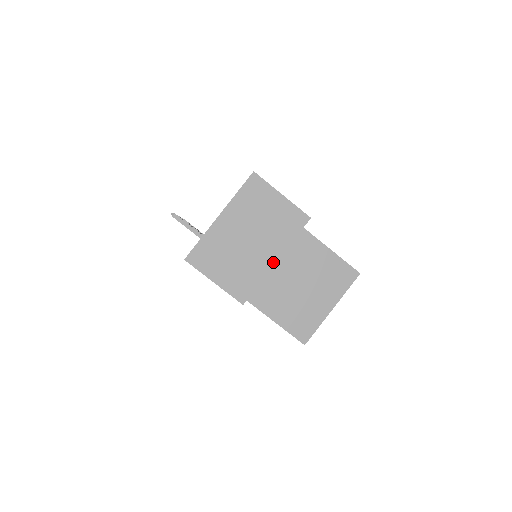
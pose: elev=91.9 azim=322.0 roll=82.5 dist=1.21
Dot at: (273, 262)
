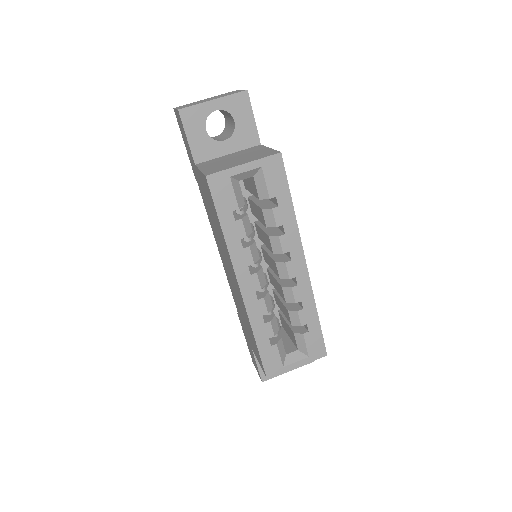
Dot at: (211, 100)
